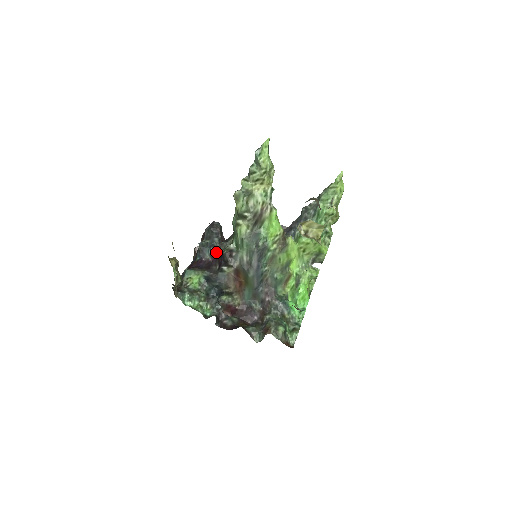
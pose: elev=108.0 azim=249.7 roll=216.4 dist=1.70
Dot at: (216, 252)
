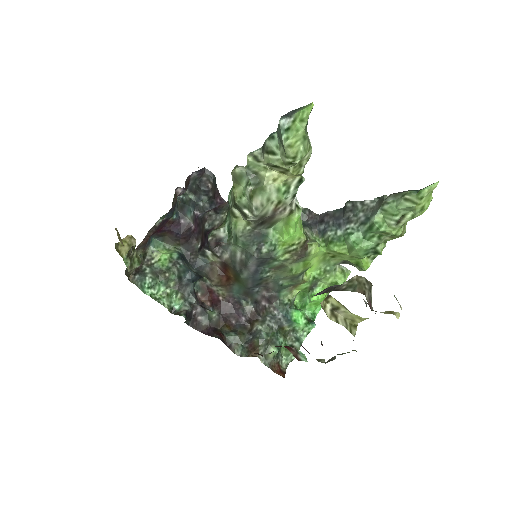
Dot at: (200, 222)
